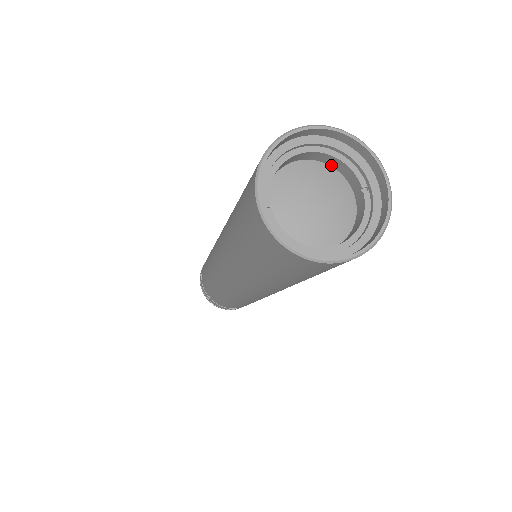
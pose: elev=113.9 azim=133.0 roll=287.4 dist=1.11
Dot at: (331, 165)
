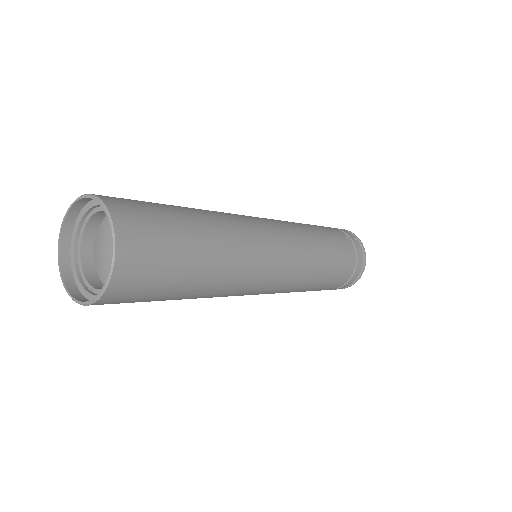
Dot at: (103, 219)
